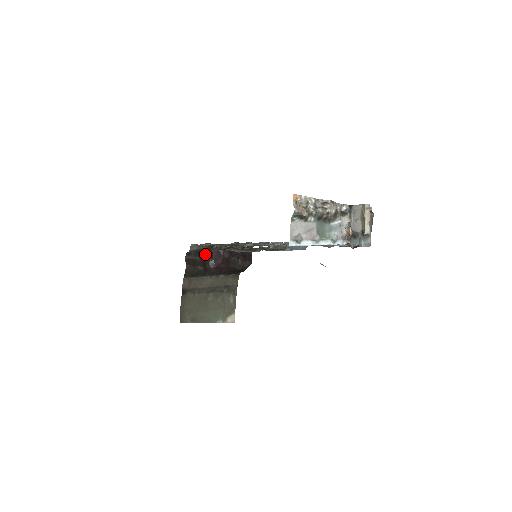
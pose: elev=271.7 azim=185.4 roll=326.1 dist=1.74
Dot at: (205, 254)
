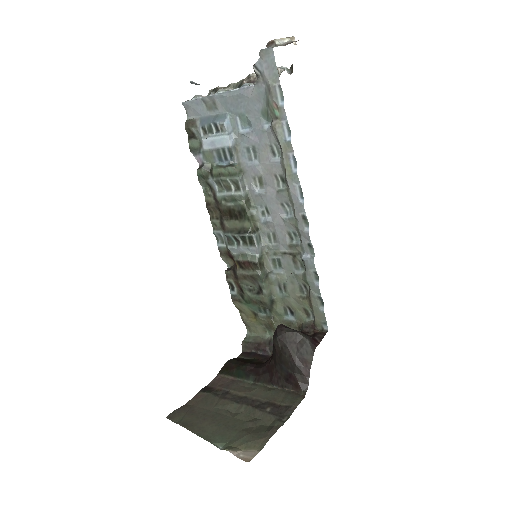
Dot at: (267, 359)
